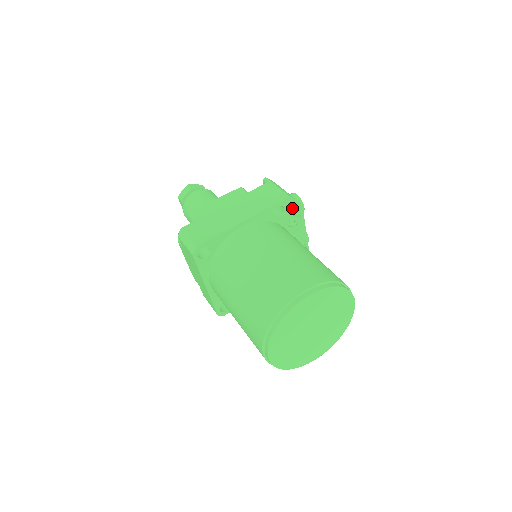
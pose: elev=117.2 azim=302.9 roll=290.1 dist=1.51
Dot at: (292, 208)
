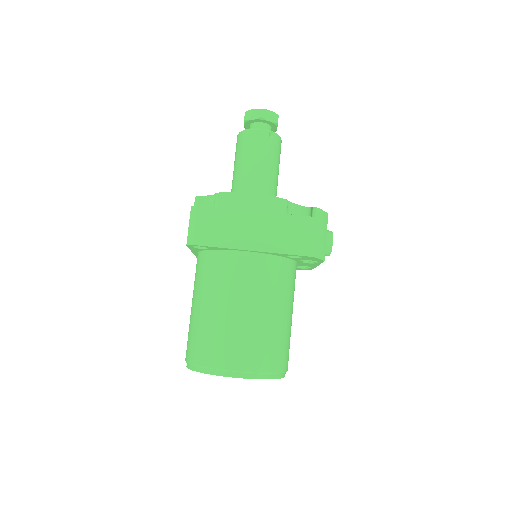
Dot at: (312, 259)
